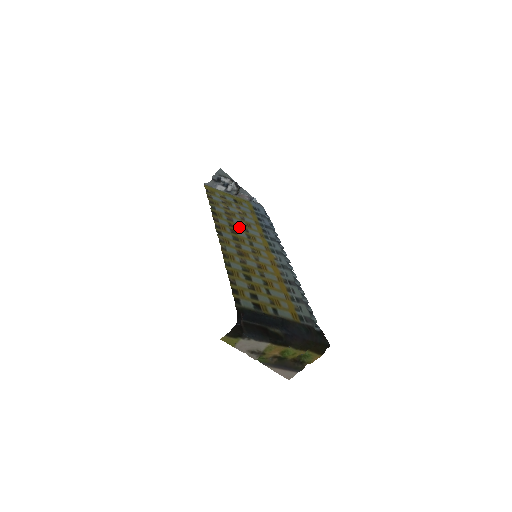
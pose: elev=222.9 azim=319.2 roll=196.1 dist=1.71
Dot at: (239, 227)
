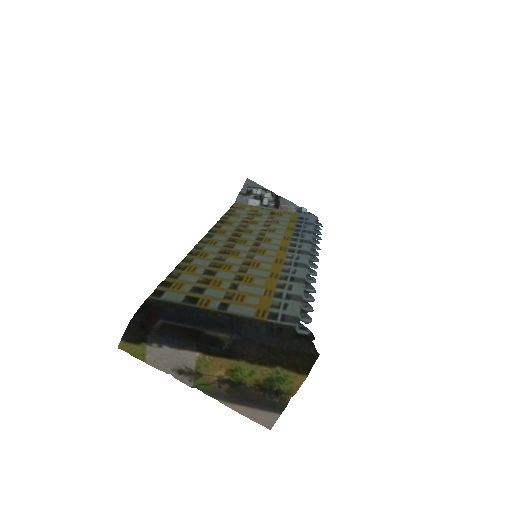
Dot at: (252, 232)
